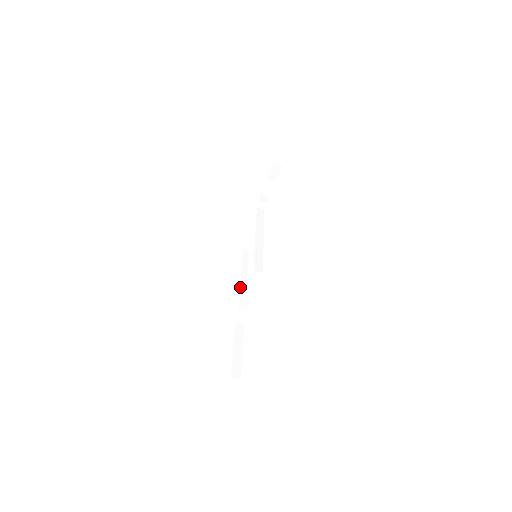
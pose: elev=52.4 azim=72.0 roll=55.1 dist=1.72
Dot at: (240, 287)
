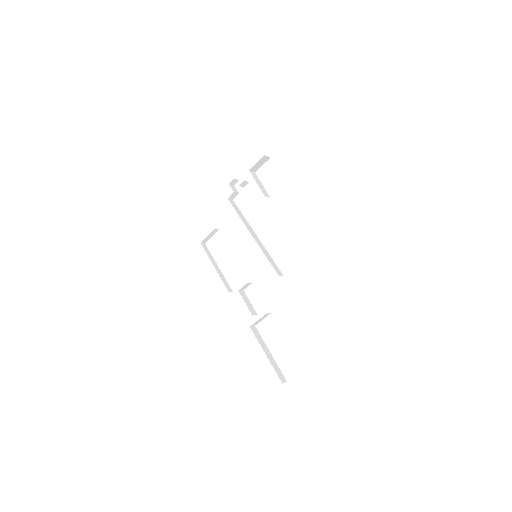
Dot at: (226, 287)
